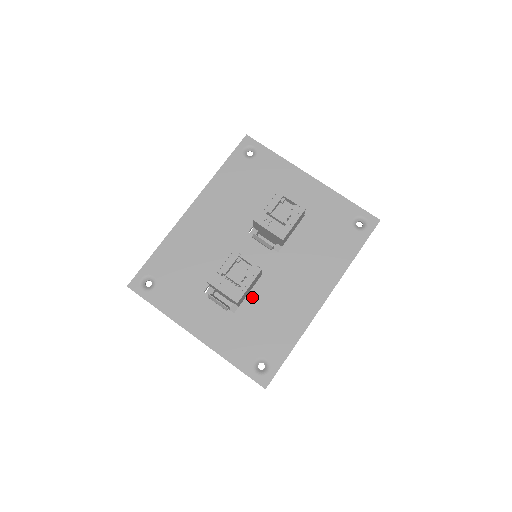
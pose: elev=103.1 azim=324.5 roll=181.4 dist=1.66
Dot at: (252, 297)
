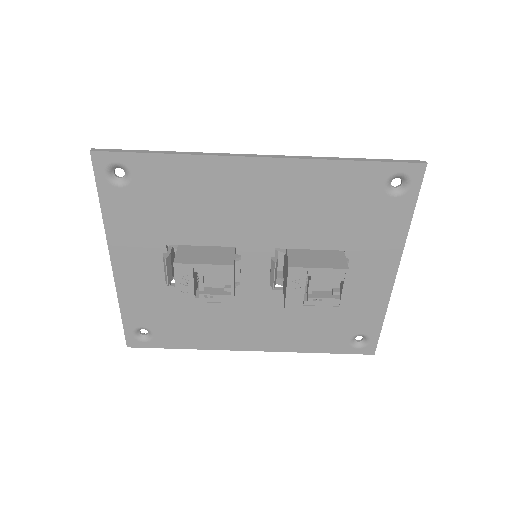
Dot at: occluded
